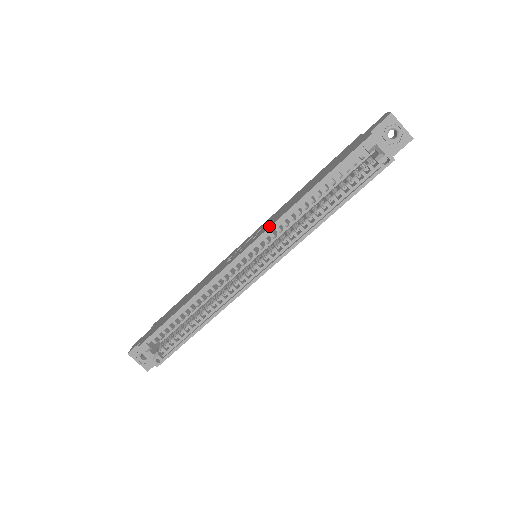
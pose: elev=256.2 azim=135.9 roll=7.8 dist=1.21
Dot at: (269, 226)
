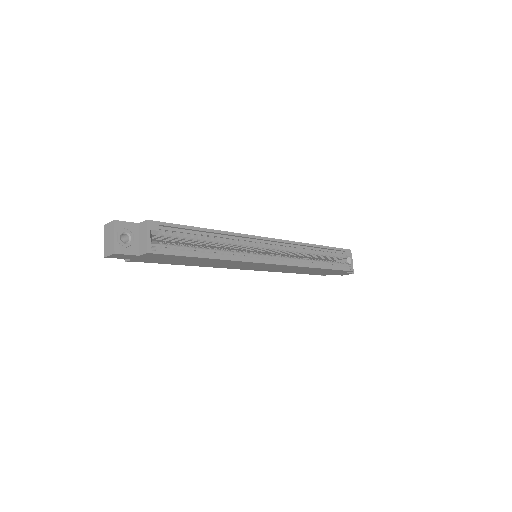
Dot at: (291, 241)
